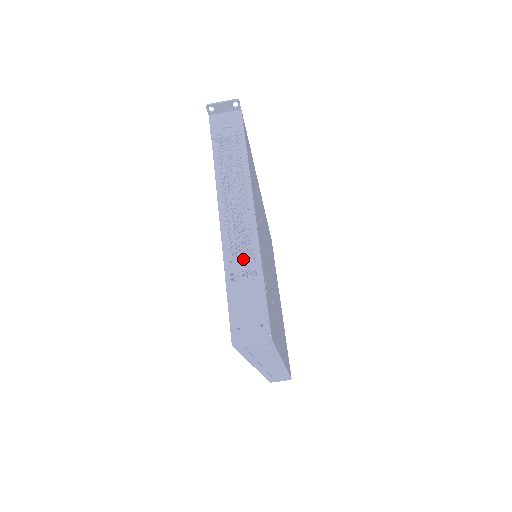
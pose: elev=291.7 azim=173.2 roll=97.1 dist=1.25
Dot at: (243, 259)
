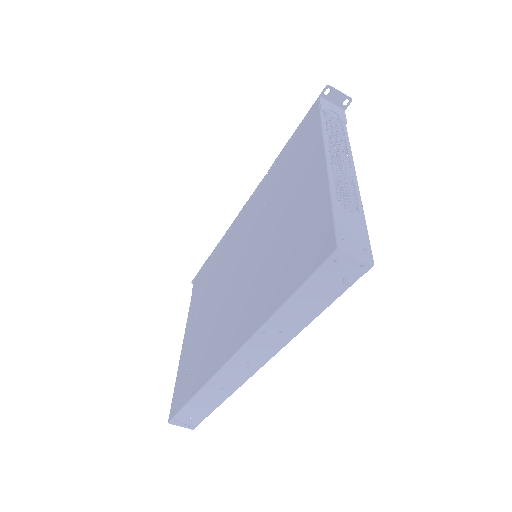
Dot at: (347, 194)
